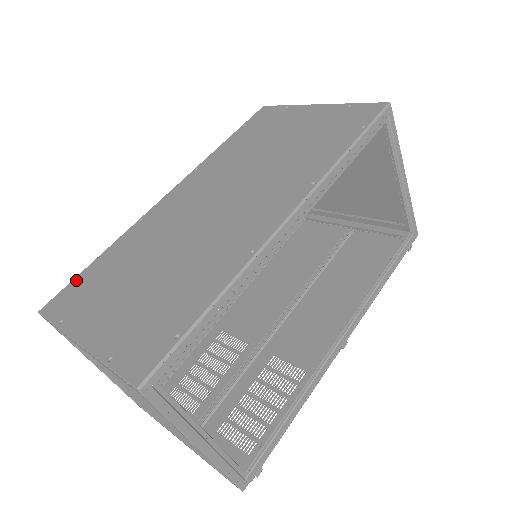
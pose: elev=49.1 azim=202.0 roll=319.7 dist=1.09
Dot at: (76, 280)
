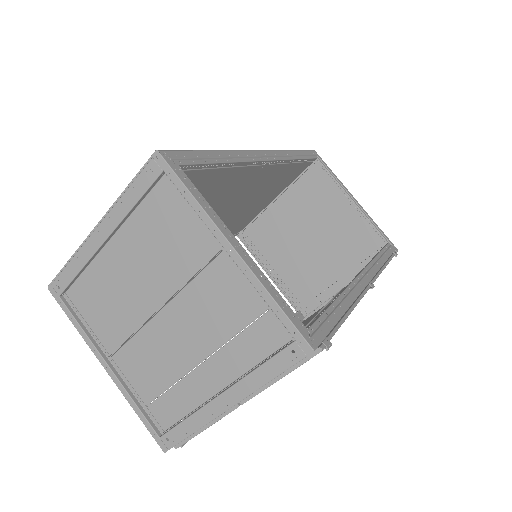
Dot at: occluded
